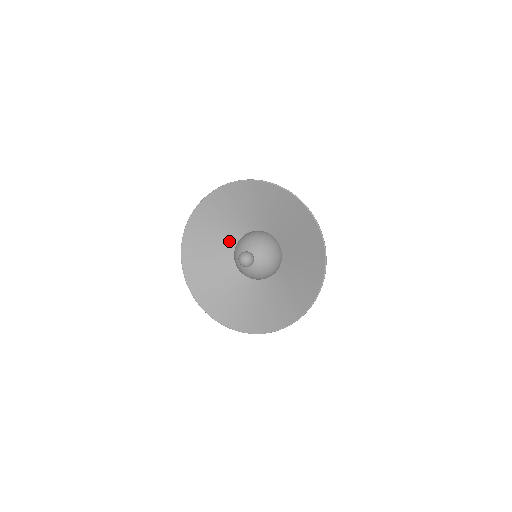
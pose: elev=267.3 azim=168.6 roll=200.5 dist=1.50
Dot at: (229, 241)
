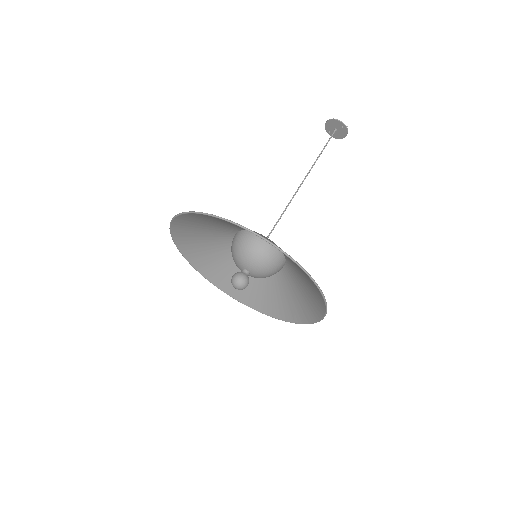
Dot at: (225, 241)
